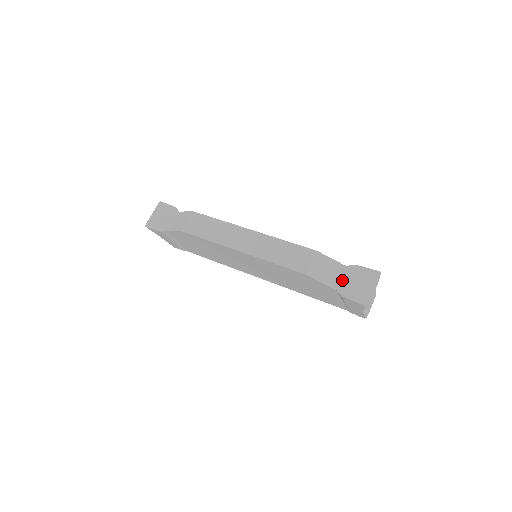
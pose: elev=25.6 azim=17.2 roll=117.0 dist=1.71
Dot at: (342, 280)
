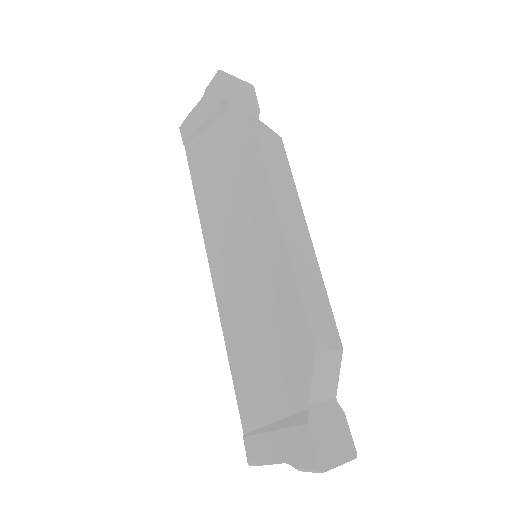
Dot at: (323, 408)
